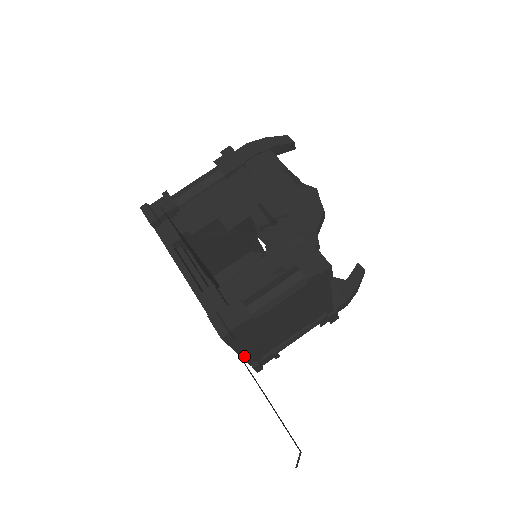
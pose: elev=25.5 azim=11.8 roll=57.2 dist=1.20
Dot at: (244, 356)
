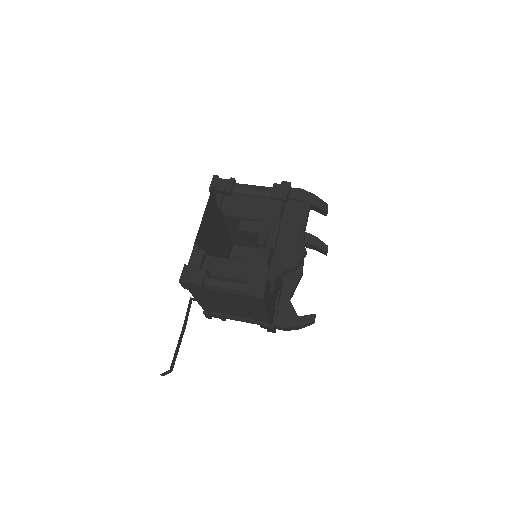
Dot at: (199, 302)
